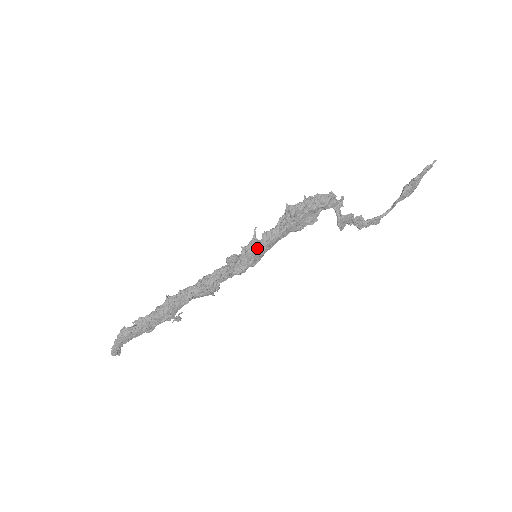
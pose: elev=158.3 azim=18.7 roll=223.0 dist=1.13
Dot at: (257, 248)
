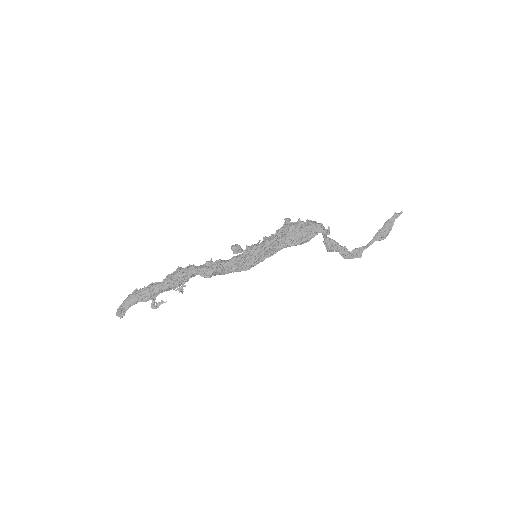
Dot at: (257, 246)
